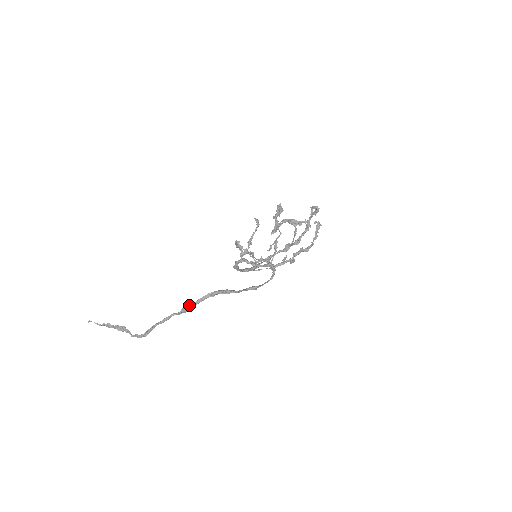
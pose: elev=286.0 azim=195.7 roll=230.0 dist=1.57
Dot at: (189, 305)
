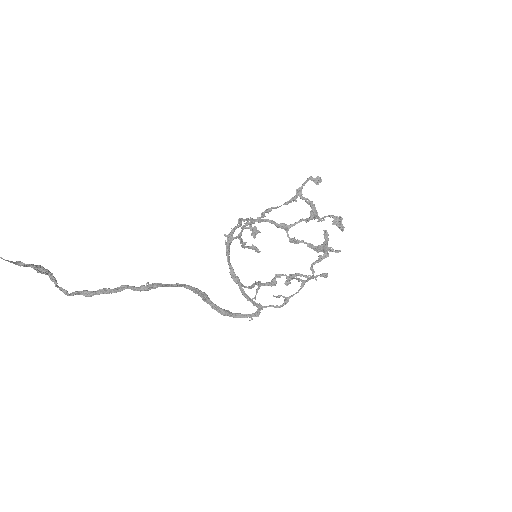
Dot at: (154, 286)
